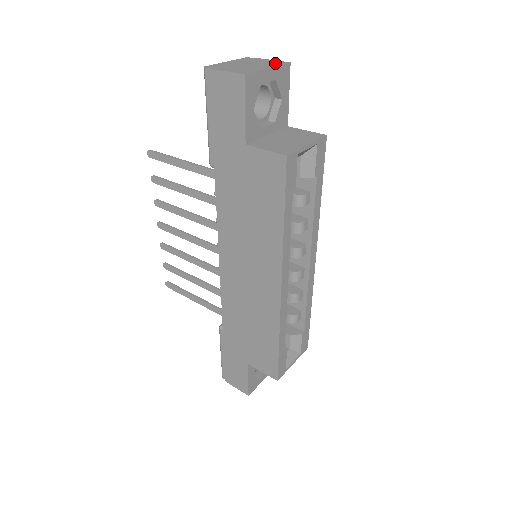
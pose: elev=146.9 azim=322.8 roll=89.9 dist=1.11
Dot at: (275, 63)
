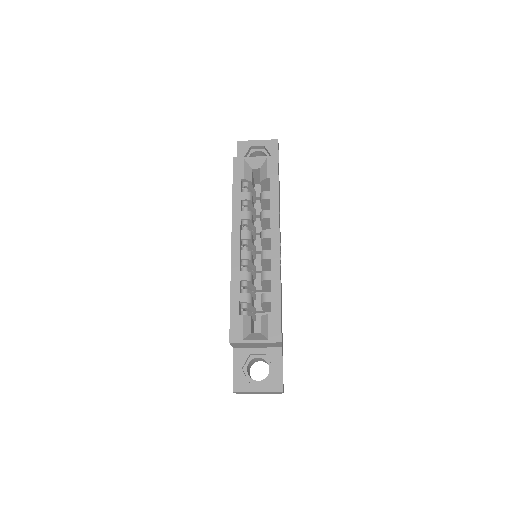
Dot at: occluded
